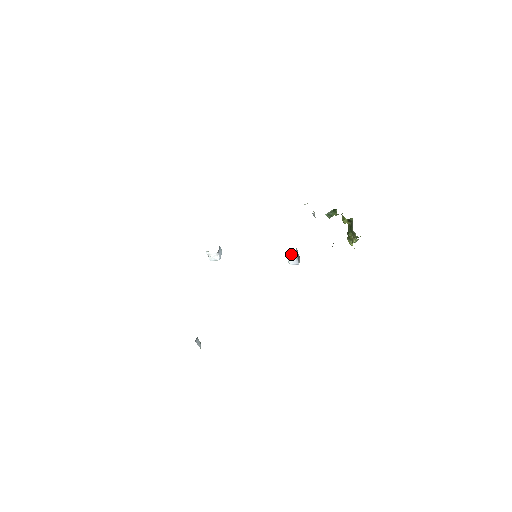
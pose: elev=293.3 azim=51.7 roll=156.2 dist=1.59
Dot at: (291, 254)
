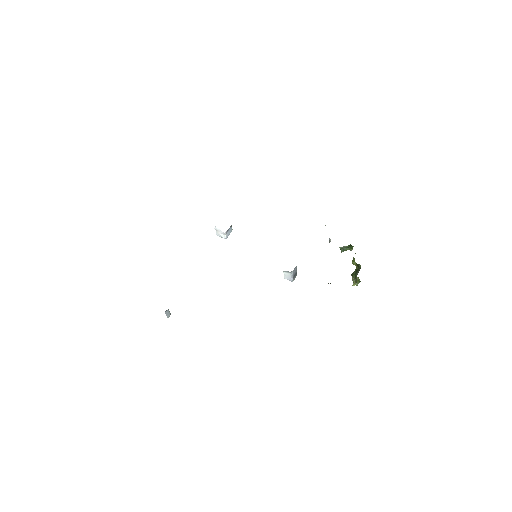
Dot at: (288, 271)
